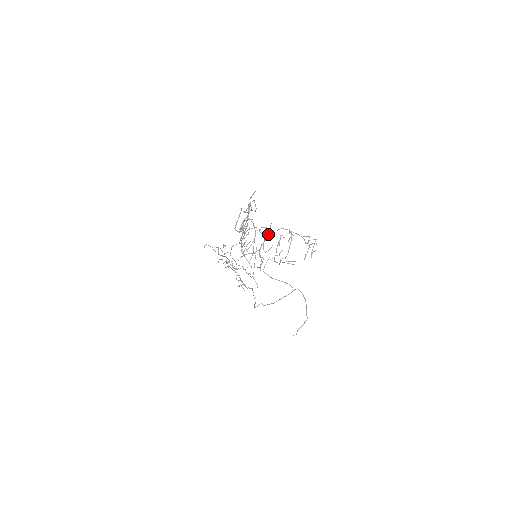
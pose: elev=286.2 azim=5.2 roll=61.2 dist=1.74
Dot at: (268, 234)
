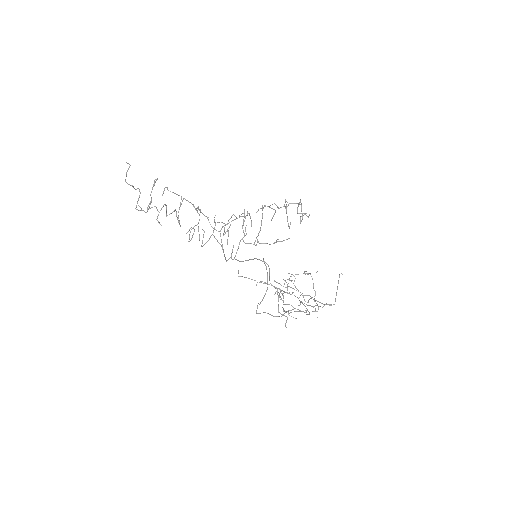
Dot at: occluded
